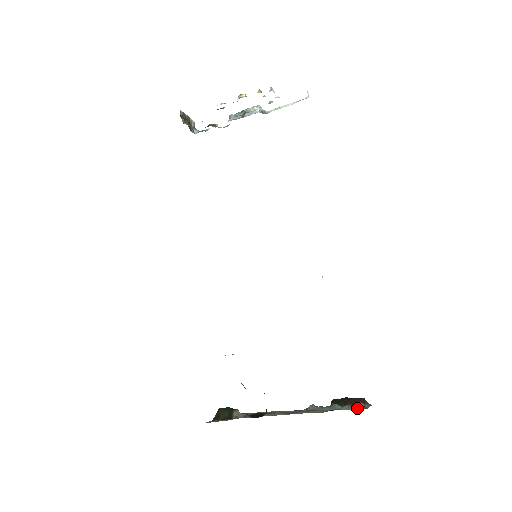
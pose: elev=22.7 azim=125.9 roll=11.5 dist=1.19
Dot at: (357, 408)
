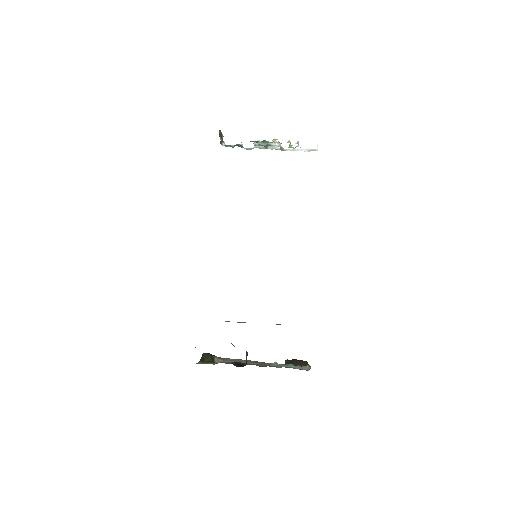
Dot at: (305, 369)
